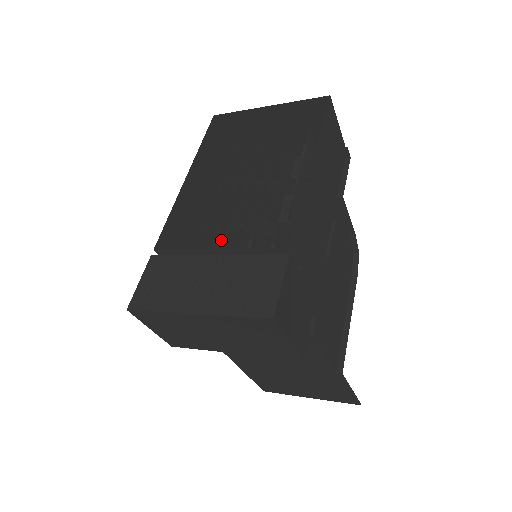
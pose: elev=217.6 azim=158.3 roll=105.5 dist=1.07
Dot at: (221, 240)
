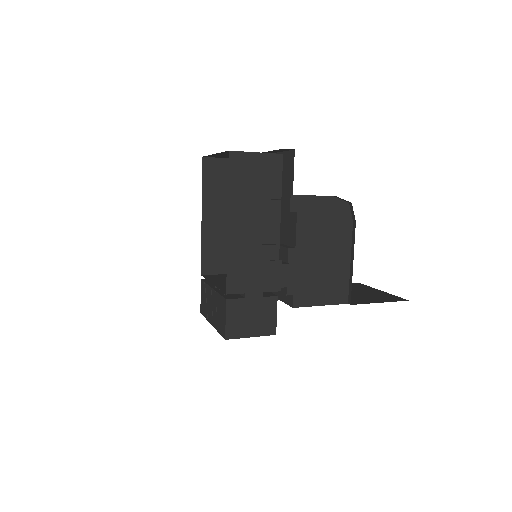
Dot at: occluded
